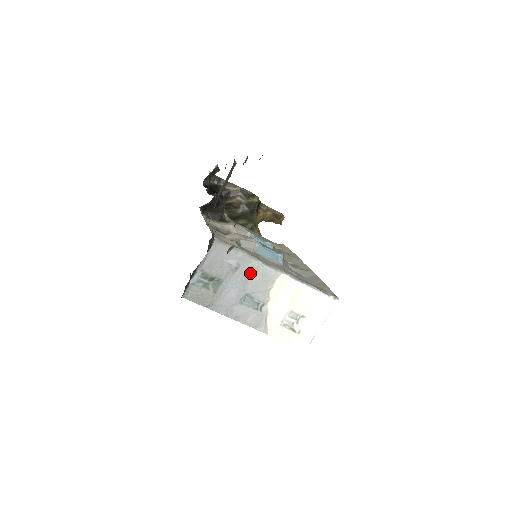
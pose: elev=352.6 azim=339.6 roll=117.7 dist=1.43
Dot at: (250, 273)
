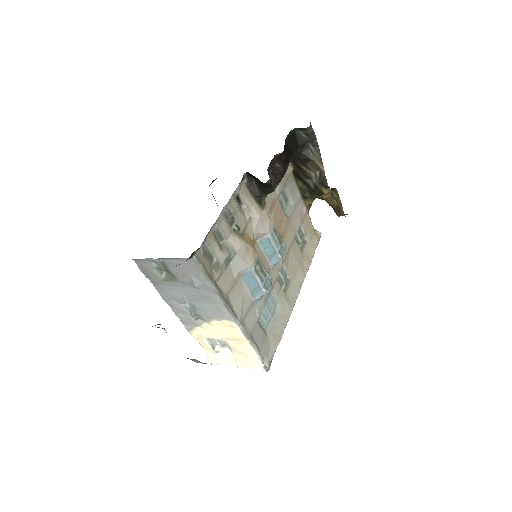
Dot at: (207, 298)
